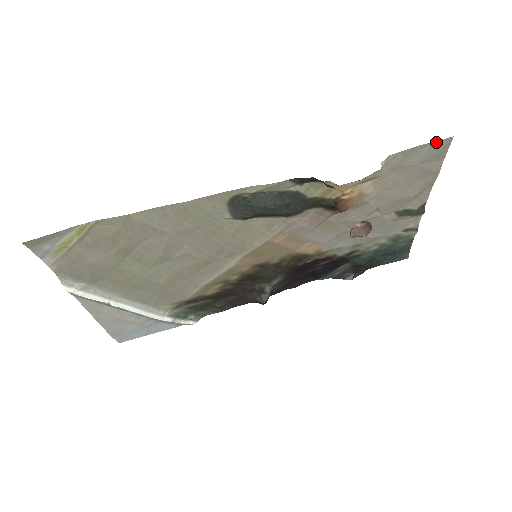
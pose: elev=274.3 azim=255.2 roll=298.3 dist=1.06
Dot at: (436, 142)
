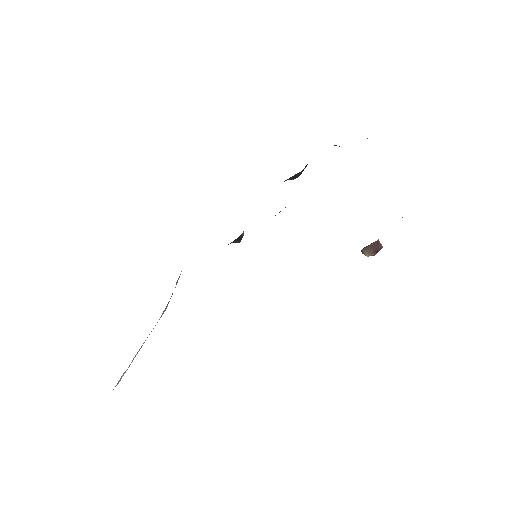
Dot at: occluded
